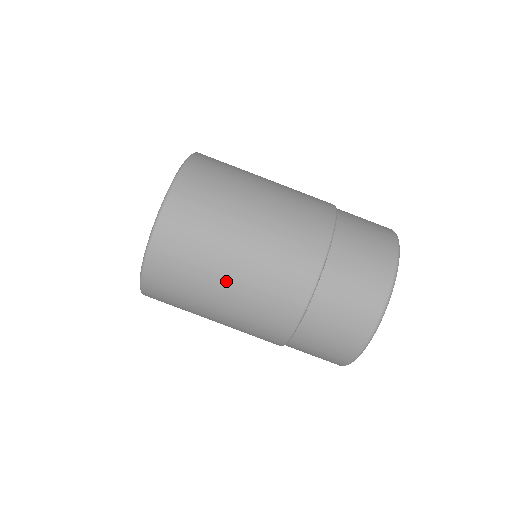
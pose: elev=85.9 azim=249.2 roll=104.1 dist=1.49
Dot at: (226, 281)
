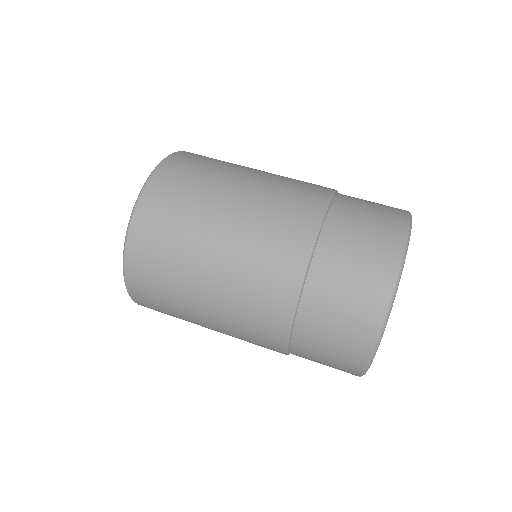
Dot at: (246, 176)
